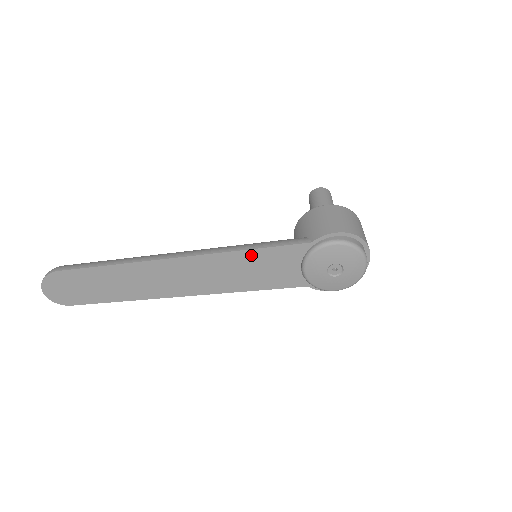
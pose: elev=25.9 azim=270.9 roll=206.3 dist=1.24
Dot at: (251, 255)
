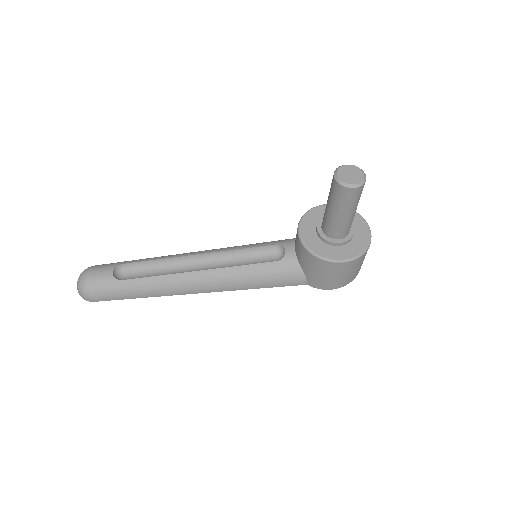
Dot at: occluded
